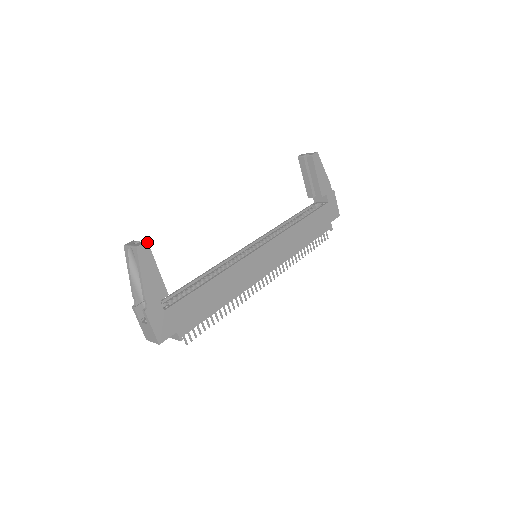
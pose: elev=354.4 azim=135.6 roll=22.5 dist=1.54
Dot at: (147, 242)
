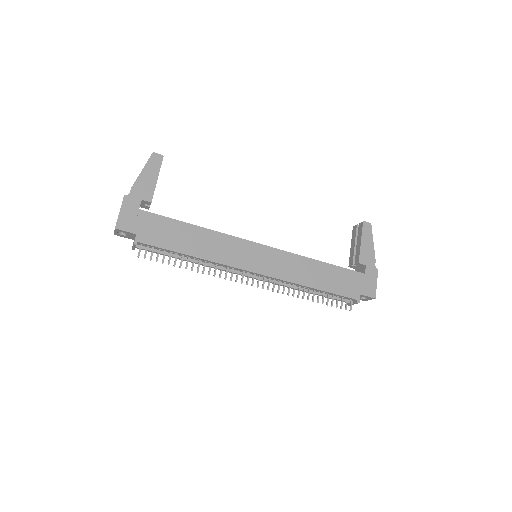
Dot at: (163, 156)
